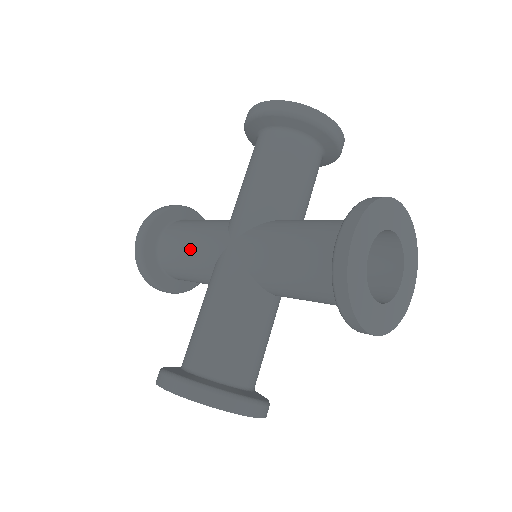
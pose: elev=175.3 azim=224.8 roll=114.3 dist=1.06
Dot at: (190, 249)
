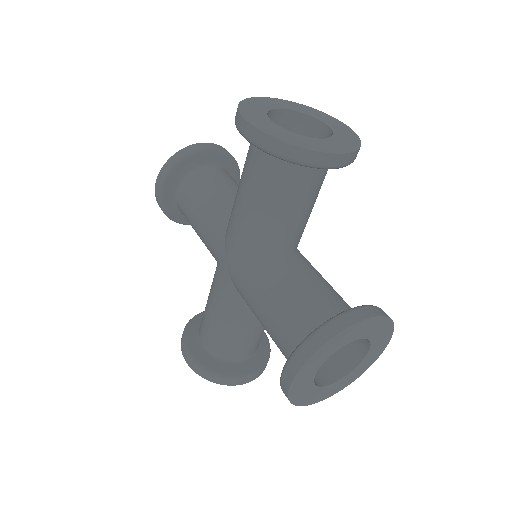
Dot at: (198, 232)
